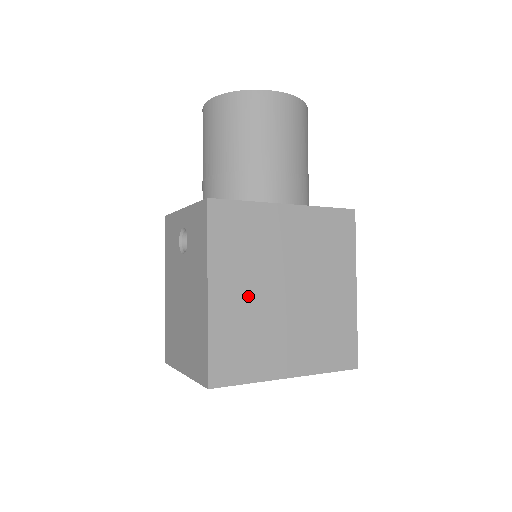
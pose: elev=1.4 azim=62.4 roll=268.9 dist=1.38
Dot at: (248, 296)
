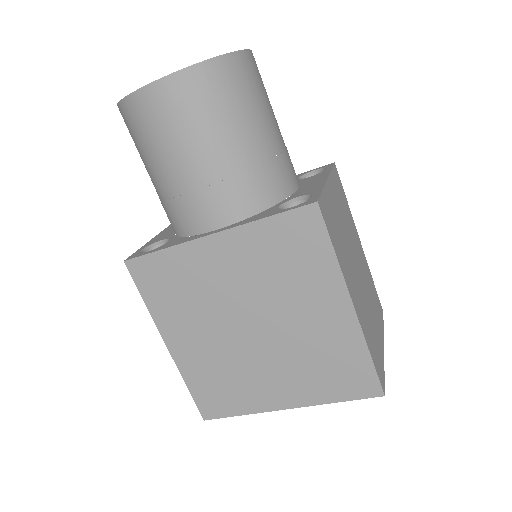
Dot at: (207, 342)
